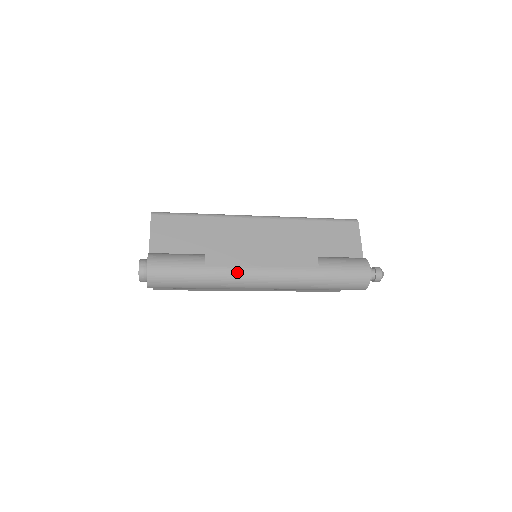
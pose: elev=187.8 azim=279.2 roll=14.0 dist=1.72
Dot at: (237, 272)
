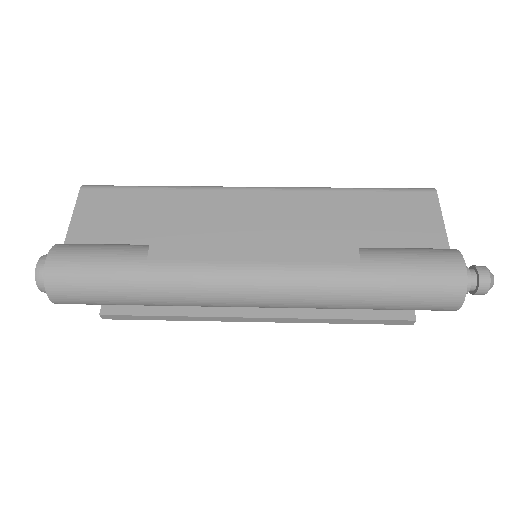
Dot at: (203, 271)
